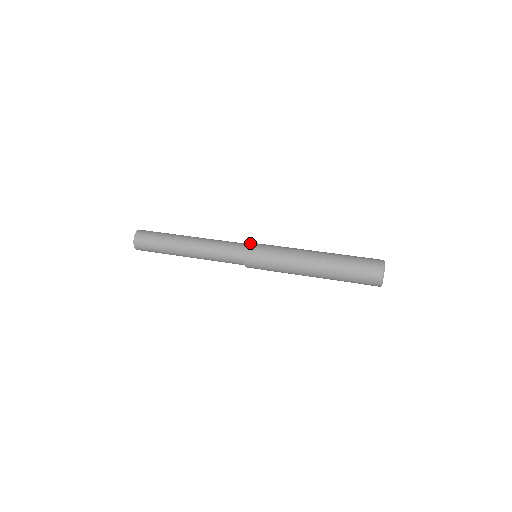
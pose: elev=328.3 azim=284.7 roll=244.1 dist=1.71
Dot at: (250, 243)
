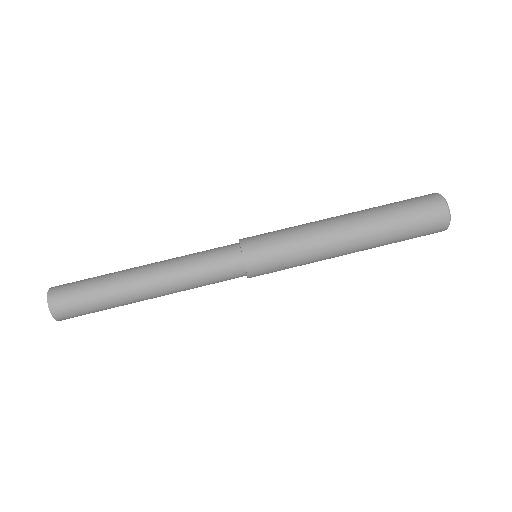
Dot at: (241, 239)
